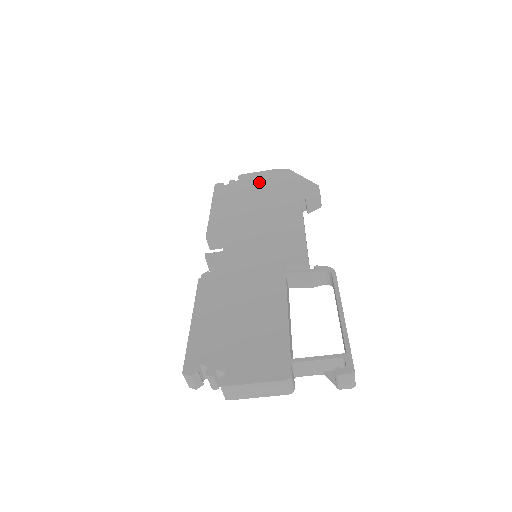
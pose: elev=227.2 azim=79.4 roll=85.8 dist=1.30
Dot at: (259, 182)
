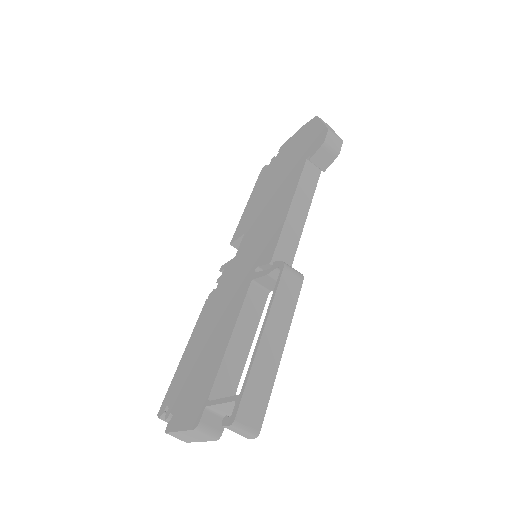
Dot at: (288, 150)
